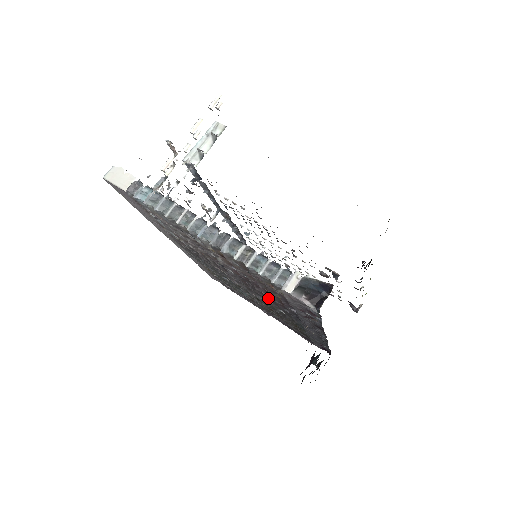
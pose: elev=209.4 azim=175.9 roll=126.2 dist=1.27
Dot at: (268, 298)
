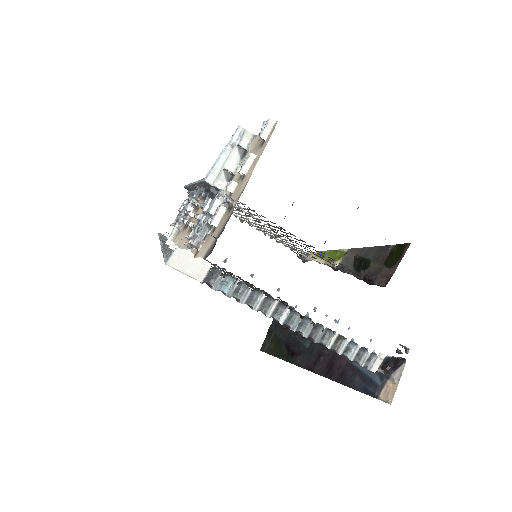
Dot at: occluded
